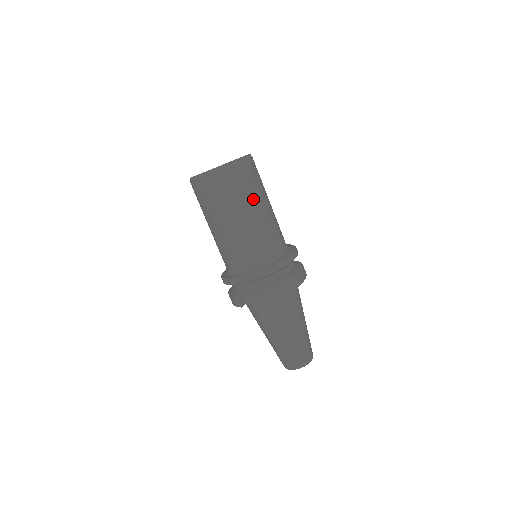
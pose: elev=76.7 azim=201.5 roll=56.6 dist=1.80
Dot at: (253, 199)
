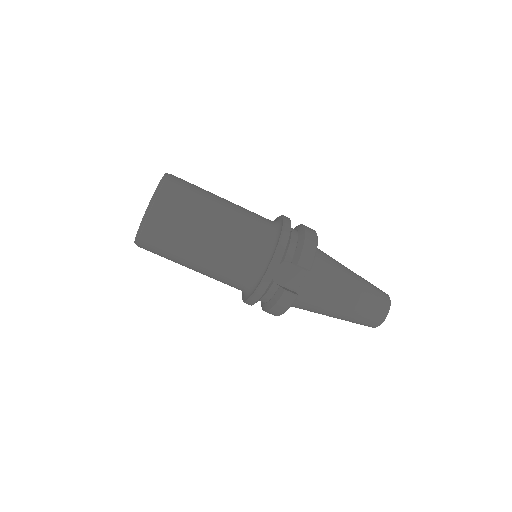
Dot at: (210, 196)
